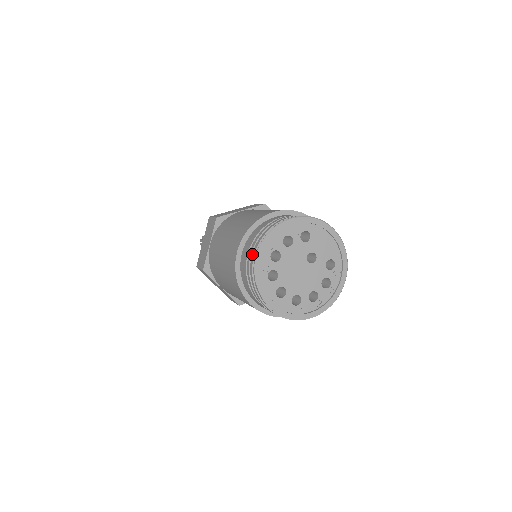
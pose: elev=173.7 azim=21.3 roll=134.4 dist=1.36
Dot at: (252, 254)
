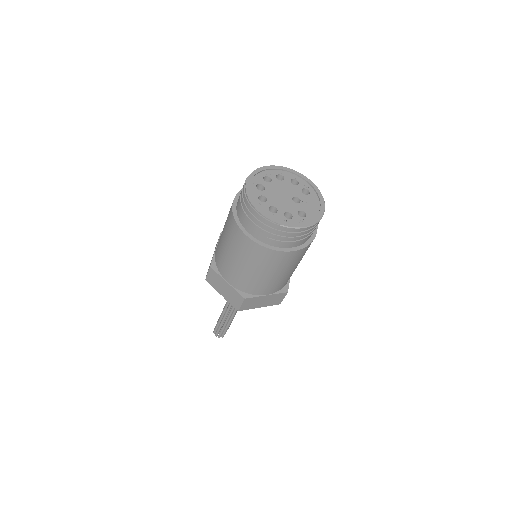
Dot at: occluded
